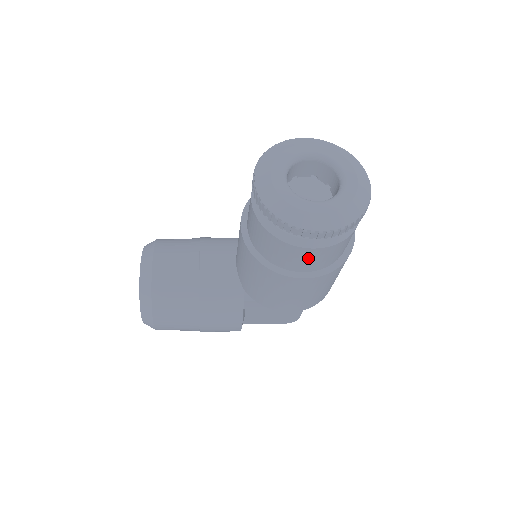
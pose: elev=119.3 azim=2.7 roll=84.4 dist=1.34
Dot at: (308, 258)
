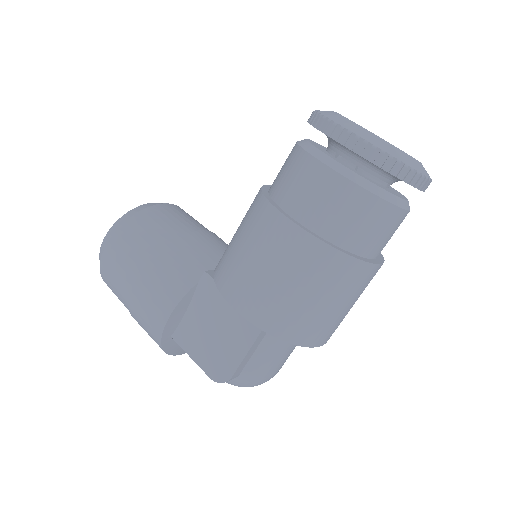
Dot at: (314, 187)
